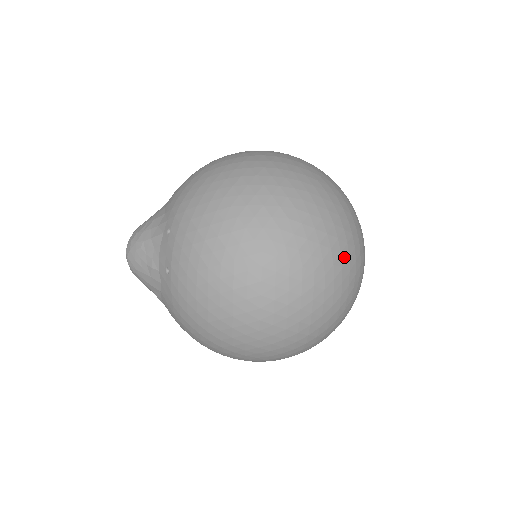
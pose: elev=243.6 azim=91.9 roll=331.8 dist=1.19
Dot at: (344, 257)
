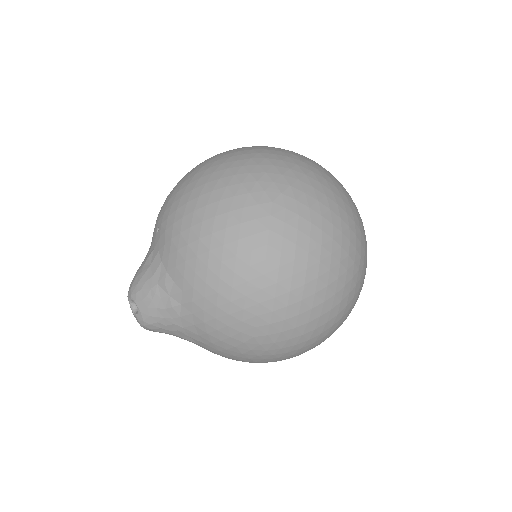
Dot at: occluded
